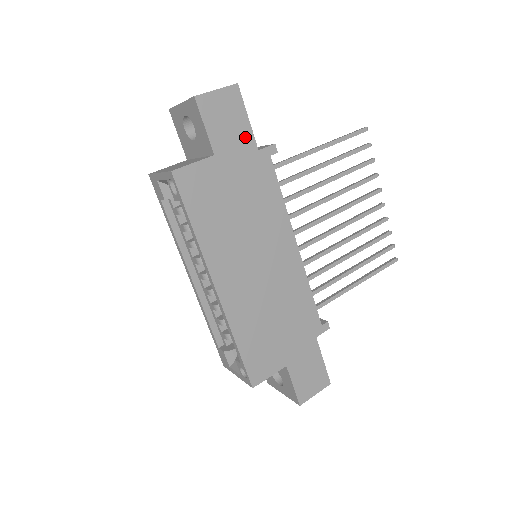
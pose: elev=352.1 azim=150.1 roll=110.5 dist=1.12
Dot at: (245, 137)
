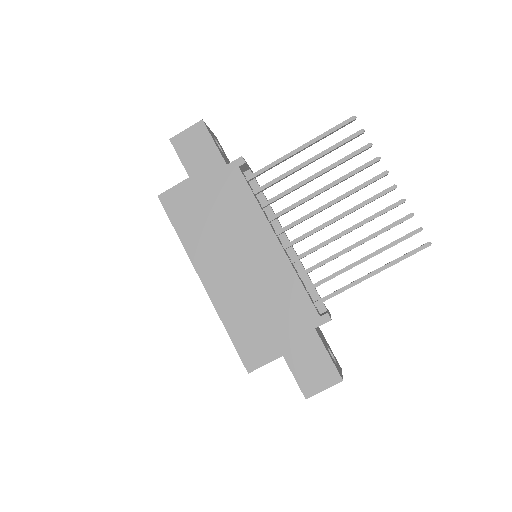
Dot at: (214, 158)
